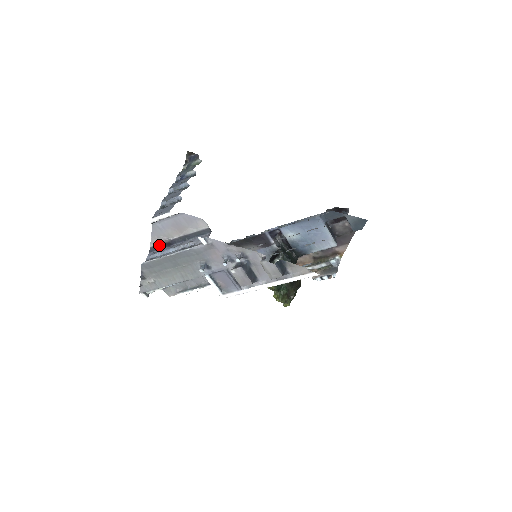
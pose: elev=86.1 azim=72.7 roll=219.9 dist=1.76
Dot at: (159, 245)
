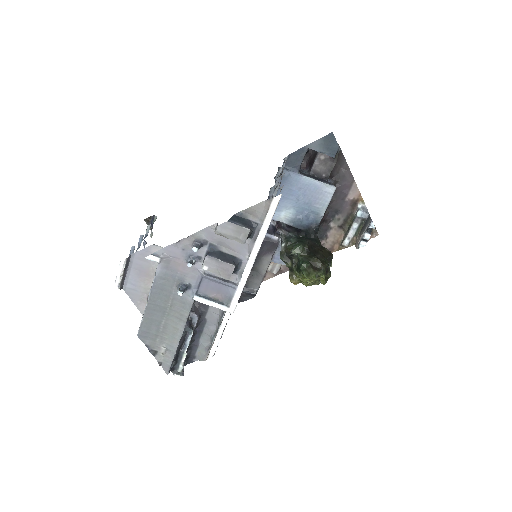
Dot at: occluded
